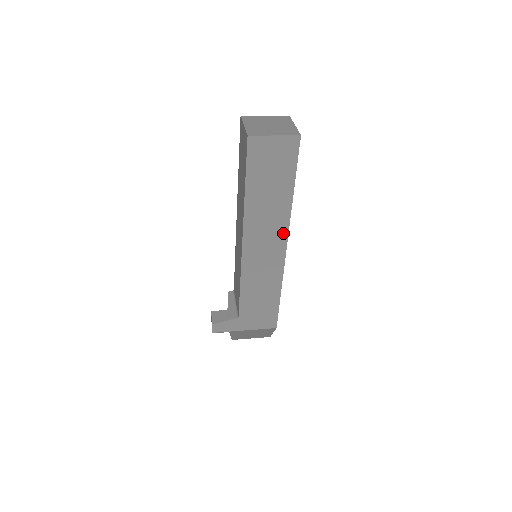
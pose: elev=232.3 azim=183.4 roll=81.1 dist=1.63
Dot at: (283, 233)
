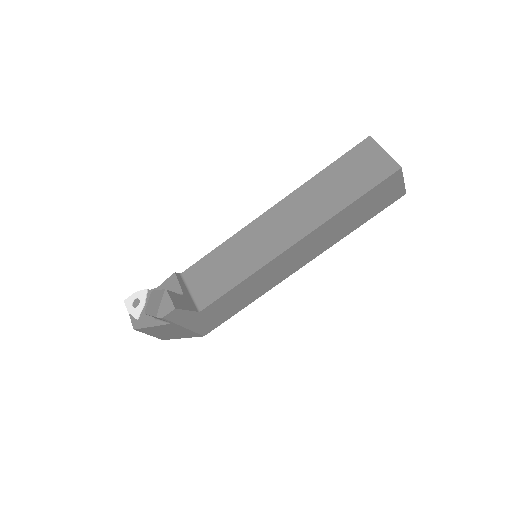
Dot at: (316, 254)
